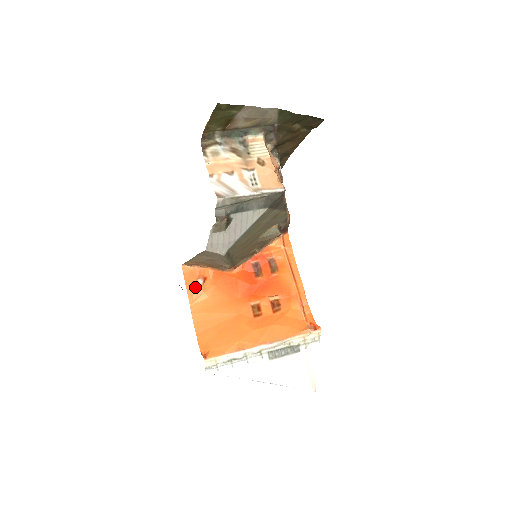
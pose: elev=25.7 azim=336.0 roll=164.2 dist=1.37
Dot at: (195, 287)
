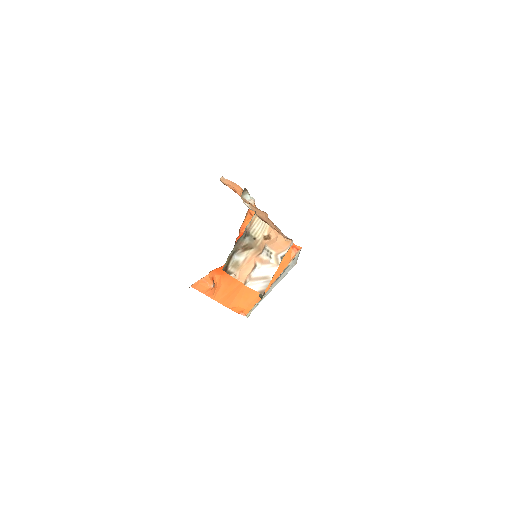
Dot at: (211, 290)
